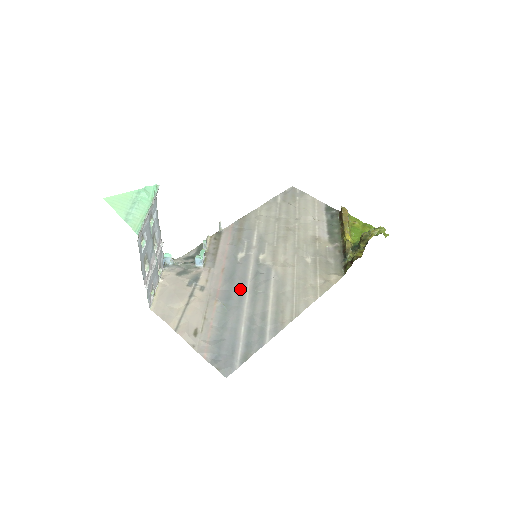
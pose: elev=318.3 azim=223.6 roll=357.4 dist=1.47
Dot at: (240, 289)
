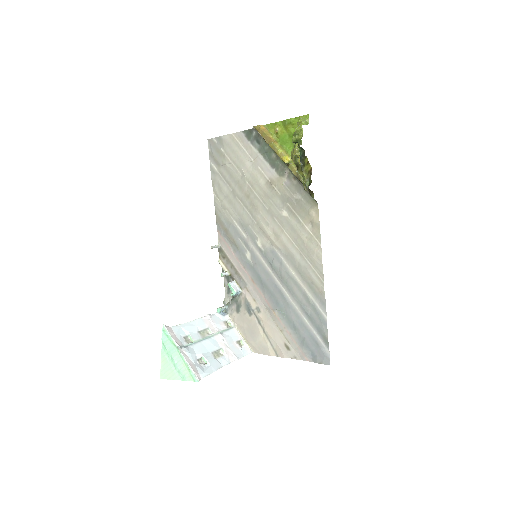
Dot at: (275, 288)
